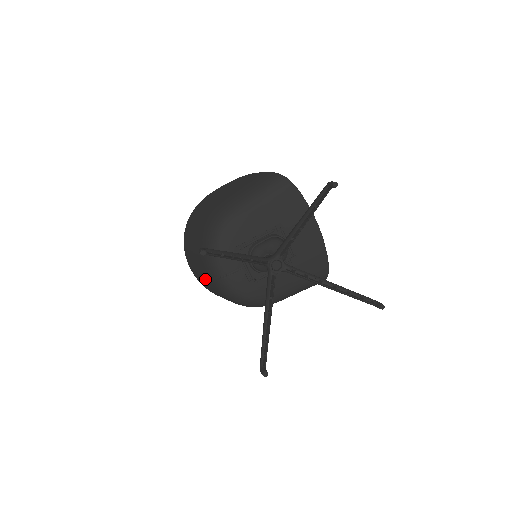
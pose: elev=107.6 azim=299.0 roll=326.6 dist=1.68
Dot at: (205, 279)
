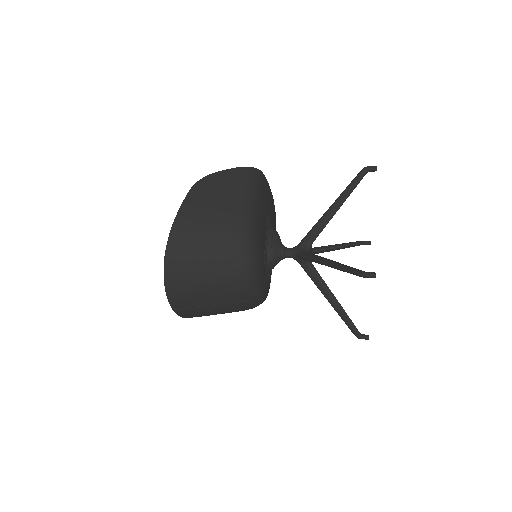
Dot at: (218, 307)
